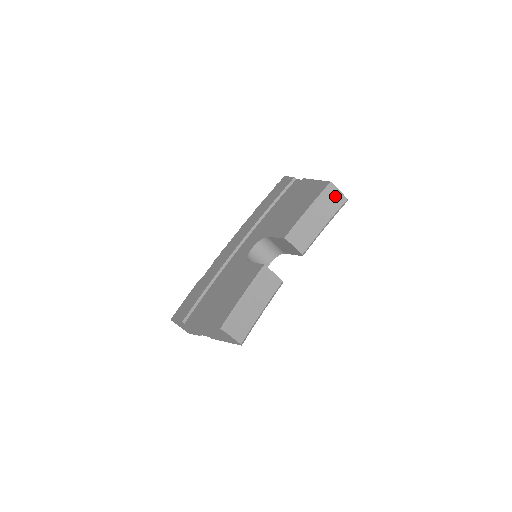
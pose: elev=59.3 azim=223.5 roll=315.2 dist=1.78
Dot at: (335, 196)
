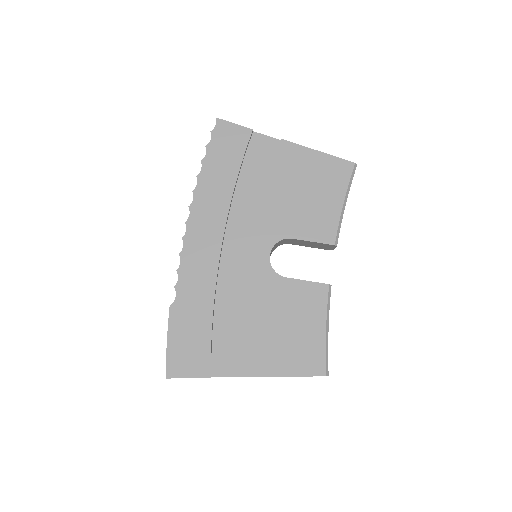
Dot at: occluded
